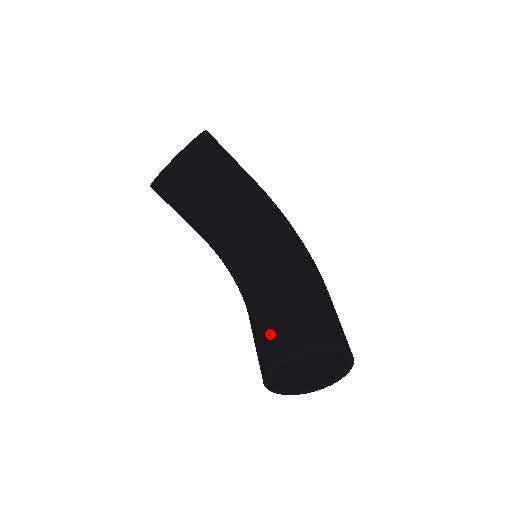
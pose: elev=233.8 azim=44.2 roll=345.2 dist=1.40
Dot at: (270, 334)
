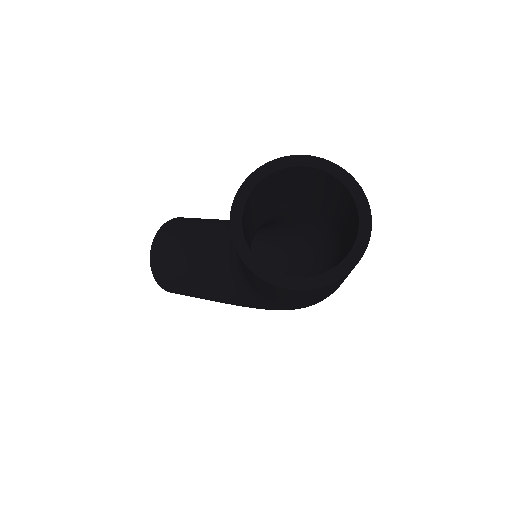
Dot at: occluded
